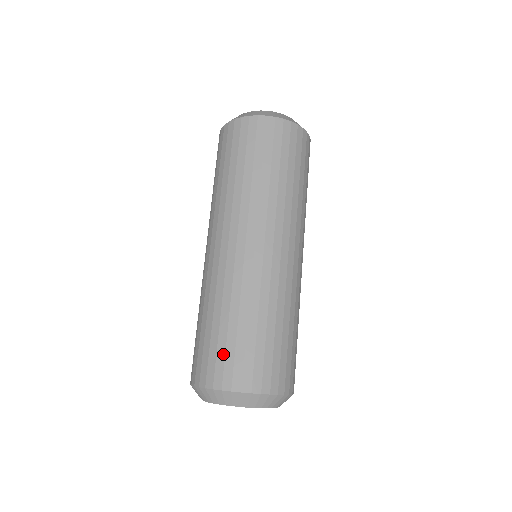
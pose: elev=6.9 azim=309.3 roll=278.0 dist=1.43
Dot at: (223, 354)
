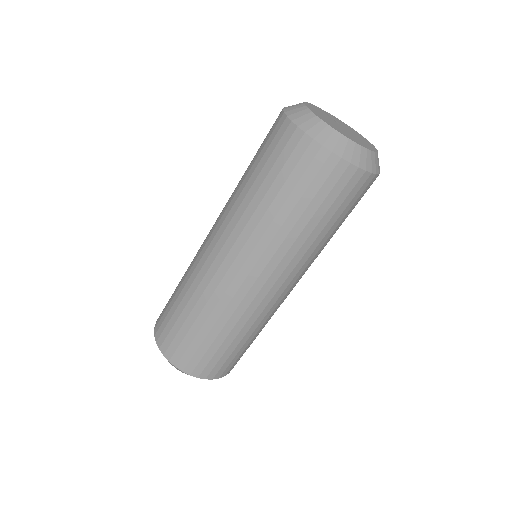
Dot at: (170, 327)
